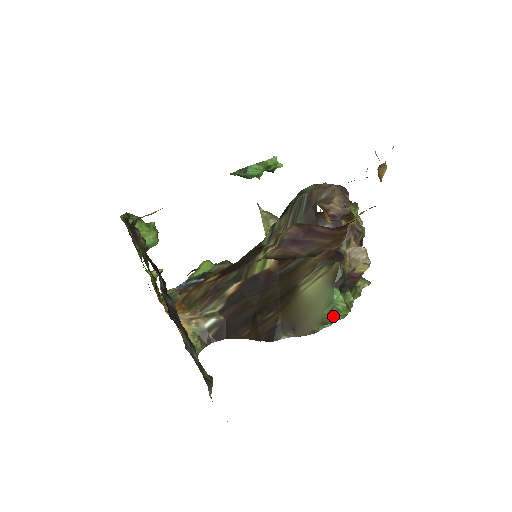
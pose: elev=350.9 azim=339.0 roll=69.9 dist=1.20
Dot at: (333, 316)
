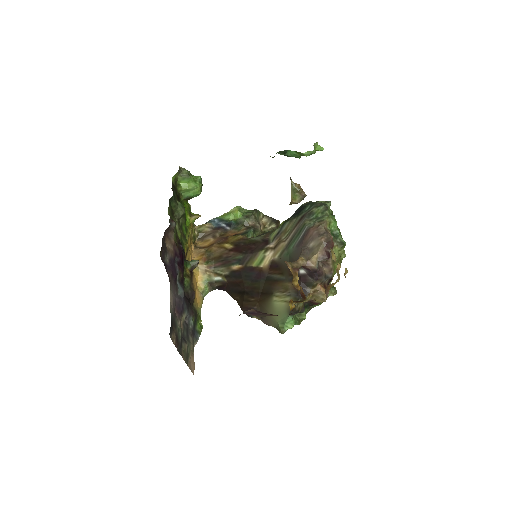
Dot at: (281, 332)
